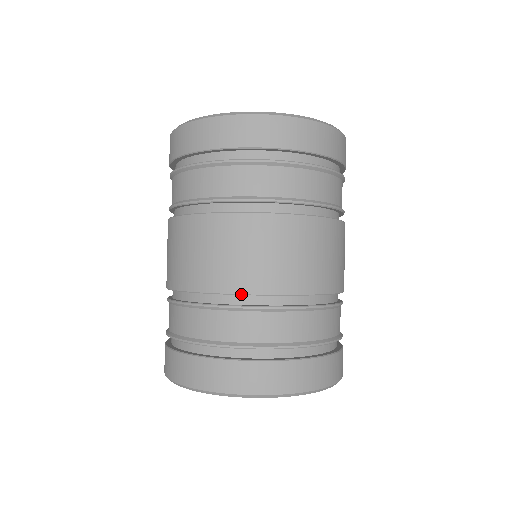
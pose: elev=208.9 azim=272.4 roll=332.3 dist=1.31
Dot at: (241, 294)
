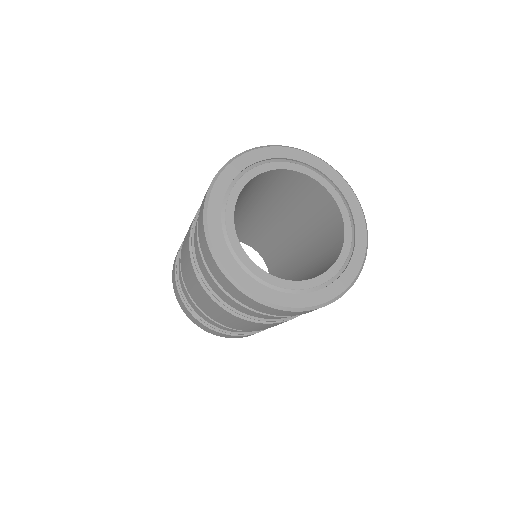
Dot at: (242, 330)
